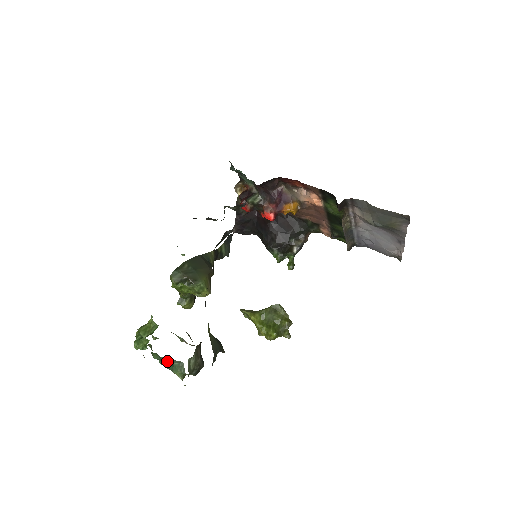
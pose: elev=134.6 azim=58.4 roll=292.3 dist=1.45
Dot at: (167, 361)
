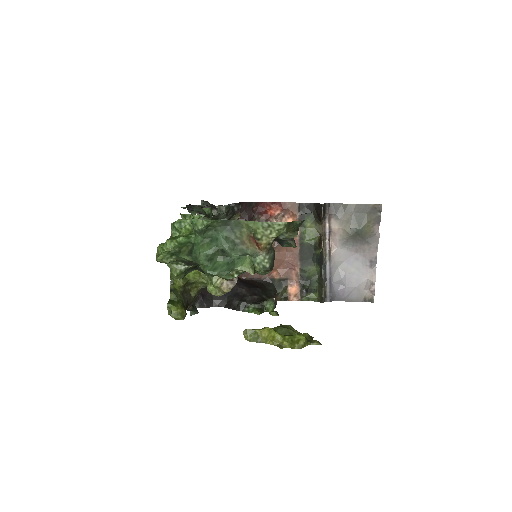
Dot at: (229, 243)
